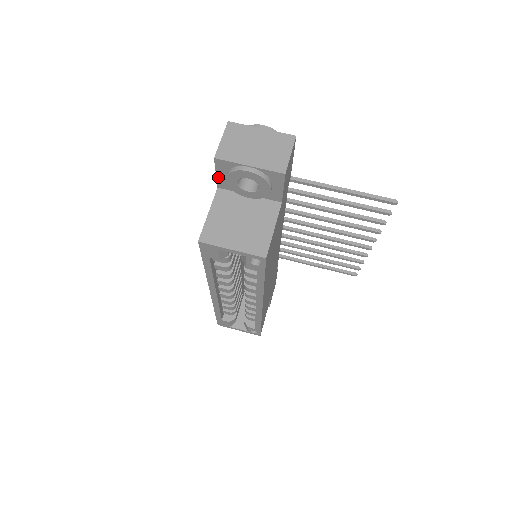
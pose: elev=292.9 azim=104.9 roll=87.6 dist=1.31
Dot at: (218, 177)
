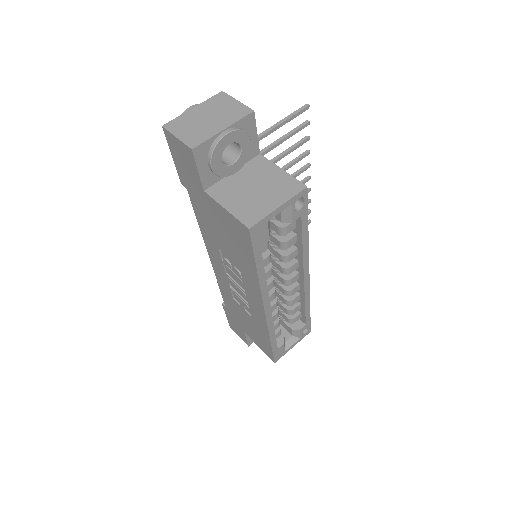
Dot at: (201, 175)
